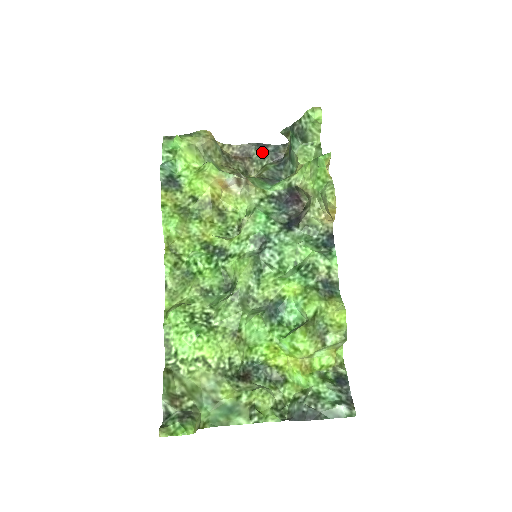
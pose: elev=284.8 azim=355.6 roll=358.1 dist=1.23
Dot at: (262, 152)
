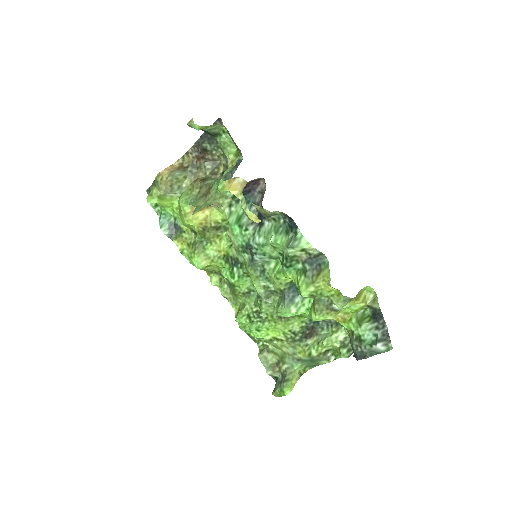
Dot at: (210, 140)
